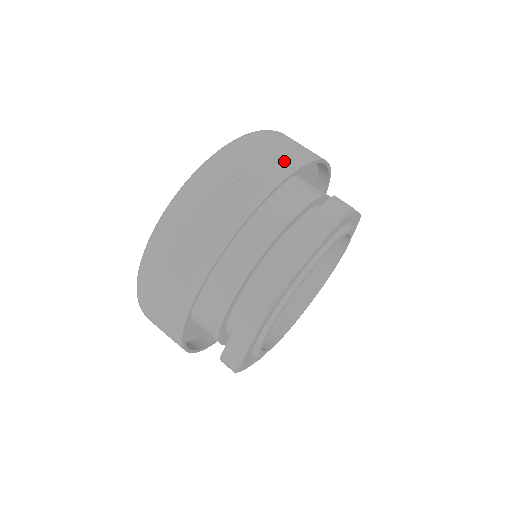
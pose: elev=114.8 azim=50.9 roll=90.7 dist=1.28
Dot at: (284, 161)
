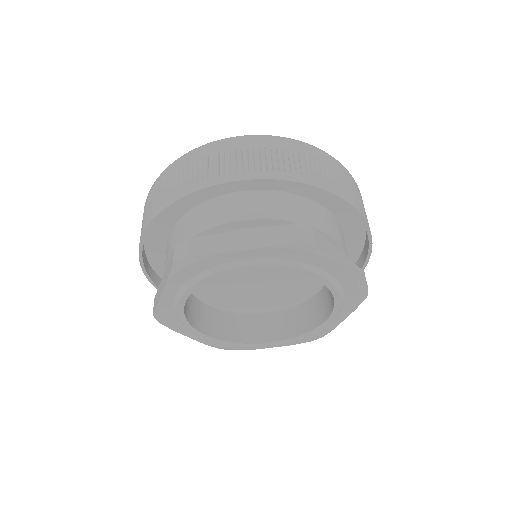
Dot at: (289, 169)
